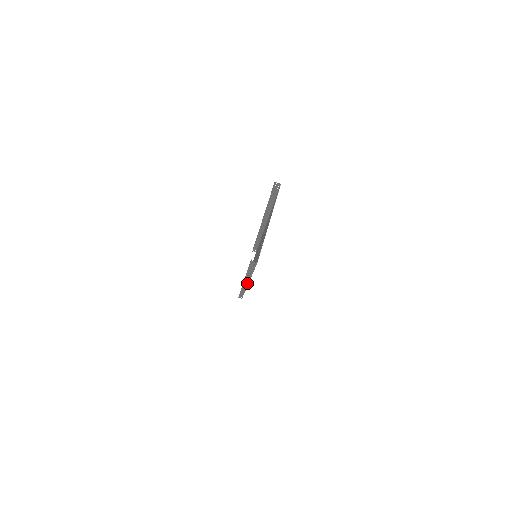
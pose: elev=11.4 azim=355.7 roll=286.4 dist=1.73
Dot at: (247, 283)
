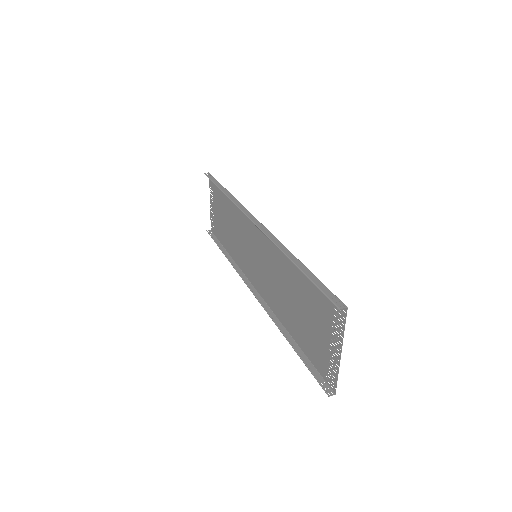
Dot at: (261, 298)
